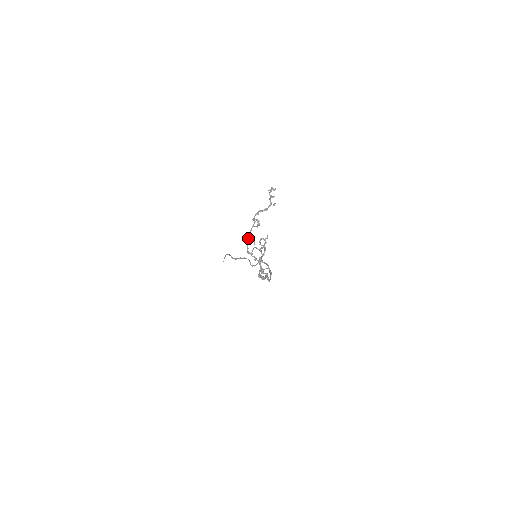
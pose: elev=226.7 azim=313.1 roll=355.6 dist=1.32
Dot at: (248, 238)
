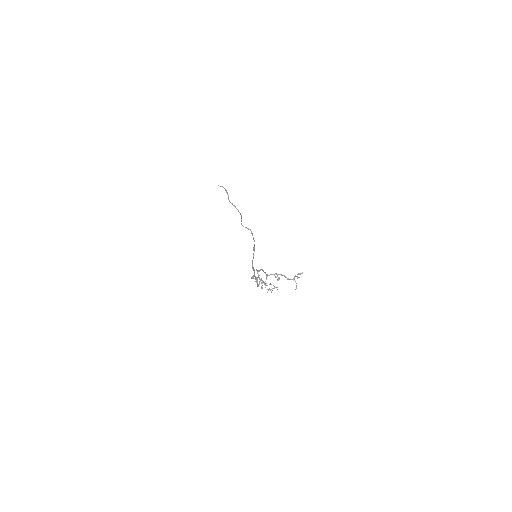
Dot at: (265, 273)
